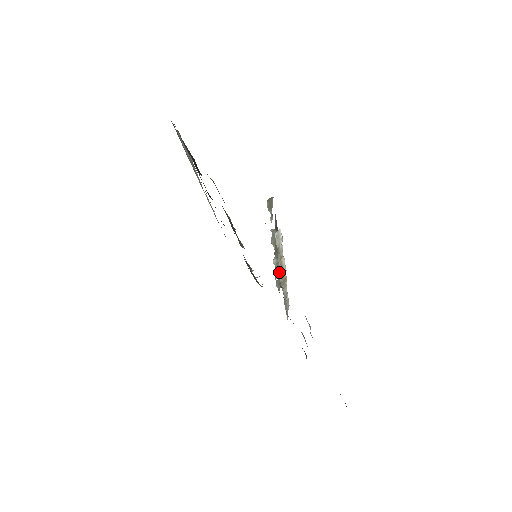
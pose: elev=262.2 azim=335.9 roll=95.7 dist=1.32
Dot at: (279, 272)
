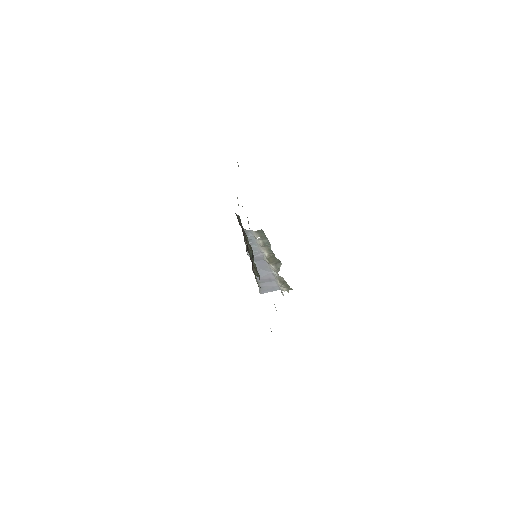
Dot at: occluded
